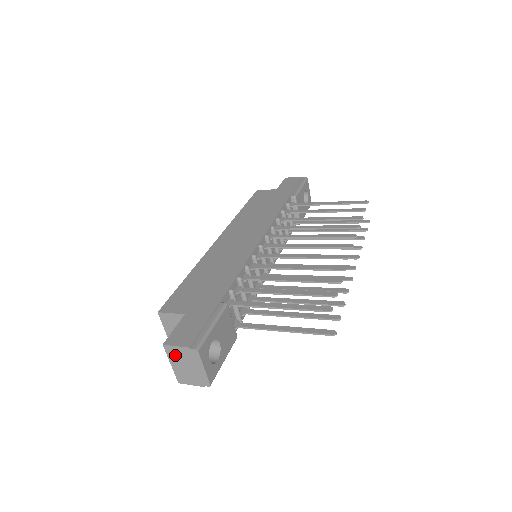
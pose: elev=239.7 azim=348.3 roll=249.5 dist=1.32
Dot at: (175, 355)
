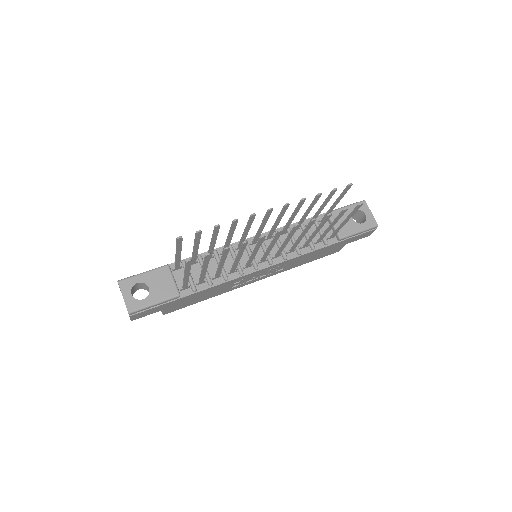
Dot at: occluded
